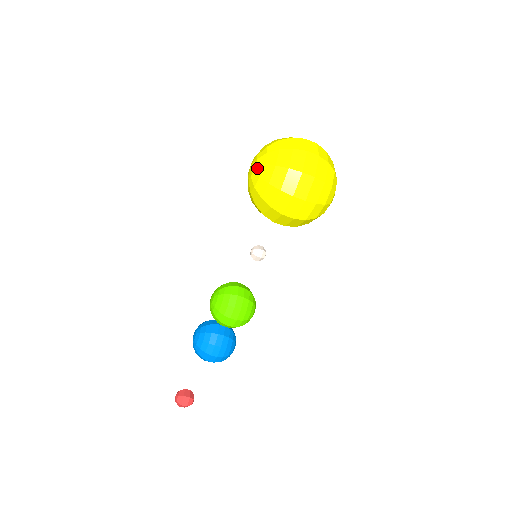
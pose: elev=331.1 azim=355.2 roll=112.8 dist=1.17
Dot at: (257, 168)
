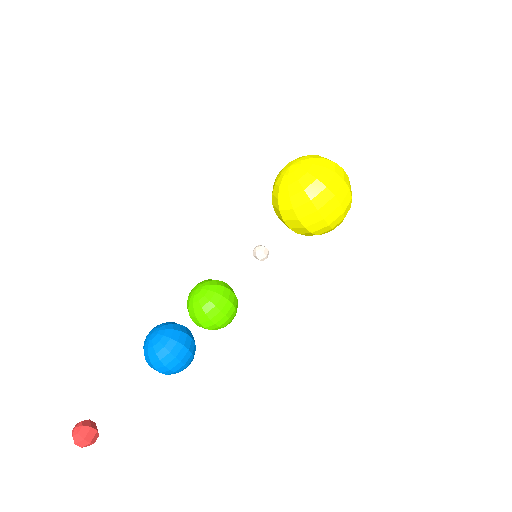
Dot at: (303, 166)
